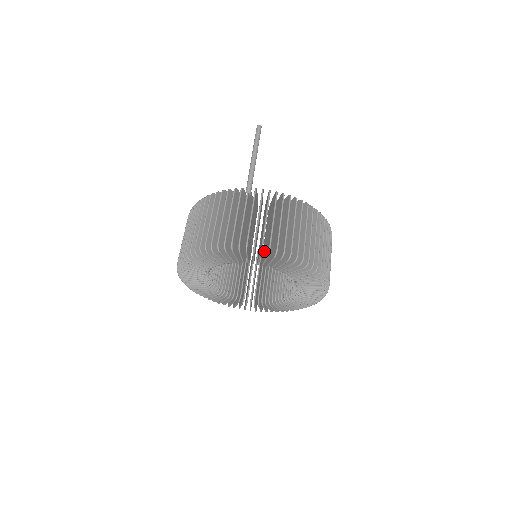
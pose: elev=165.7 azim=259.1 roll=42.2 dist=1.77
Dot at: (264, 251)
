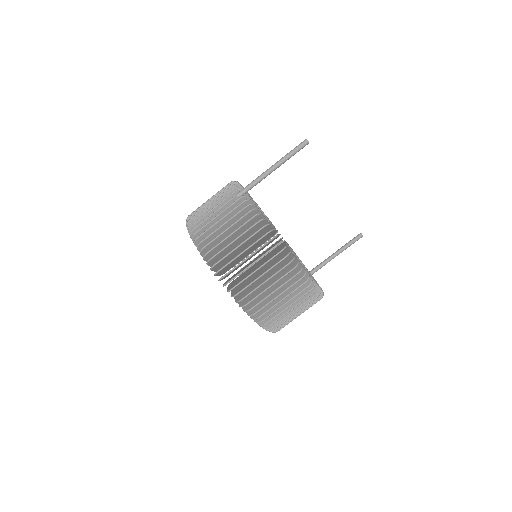
Dot at: occluded
